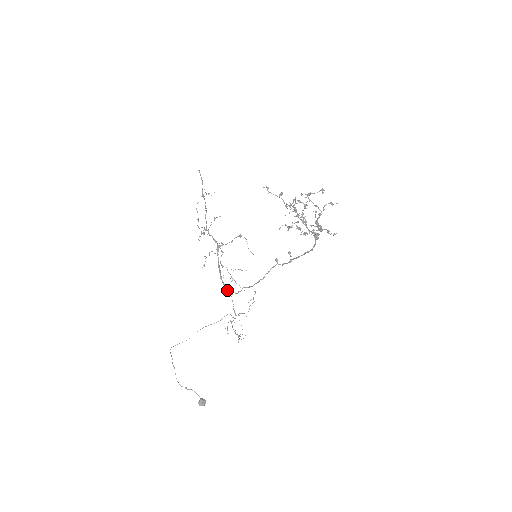
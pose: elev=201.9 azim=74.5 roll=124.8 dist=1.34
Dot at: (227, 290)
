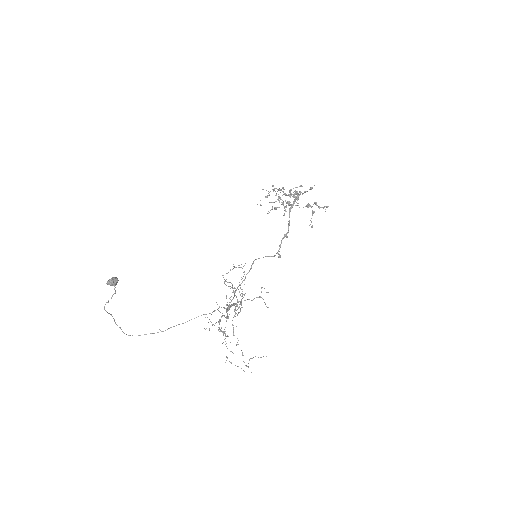
Dot at: (228, 309)
